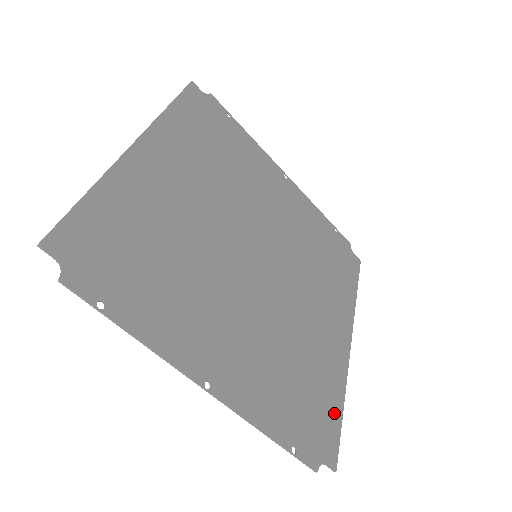
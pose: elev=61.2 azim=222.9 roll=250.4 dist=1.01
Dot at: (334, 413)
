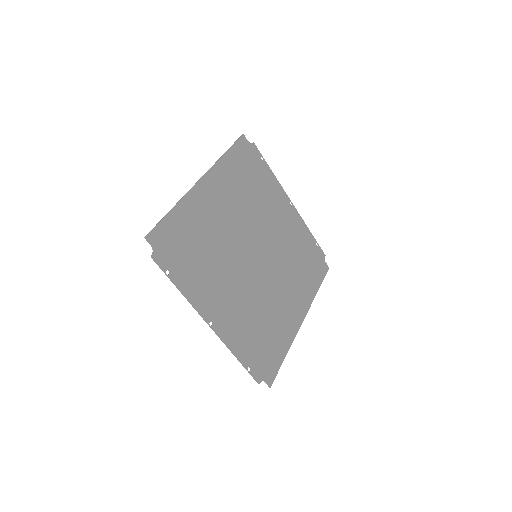
Dot at: (279, 357)
